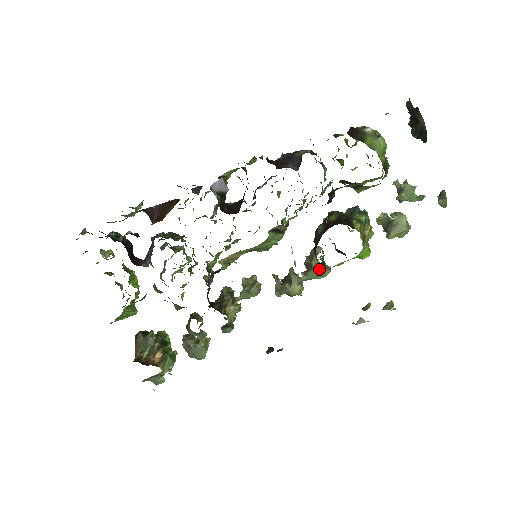
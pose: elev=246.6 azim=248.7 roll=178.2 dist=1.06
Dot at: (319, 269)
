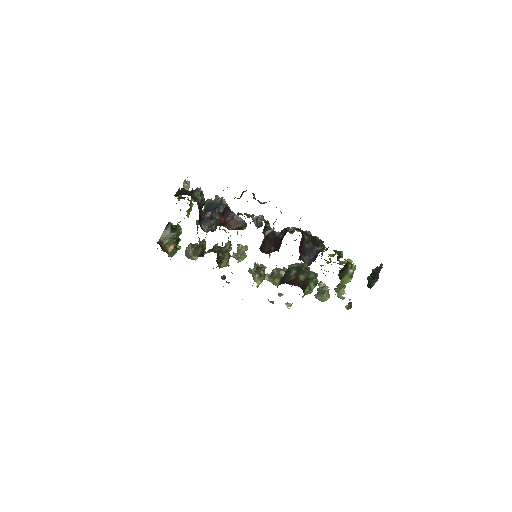
Dot at: (276, 284)
